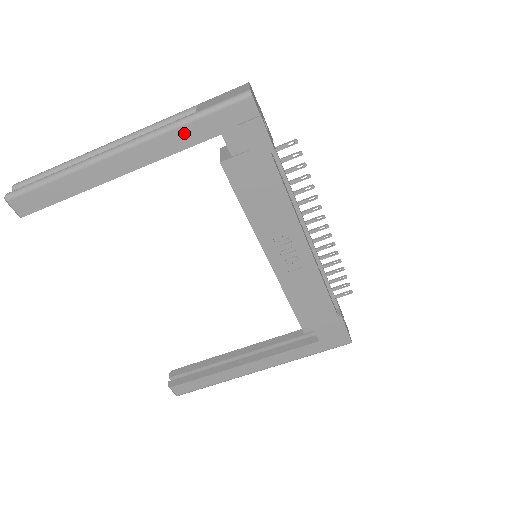
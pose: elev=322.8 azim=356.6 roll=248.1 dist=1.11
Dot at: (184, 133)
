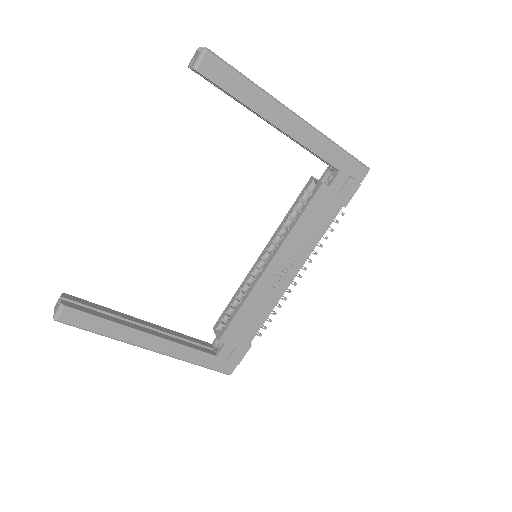
Dot at: (329, 149)
